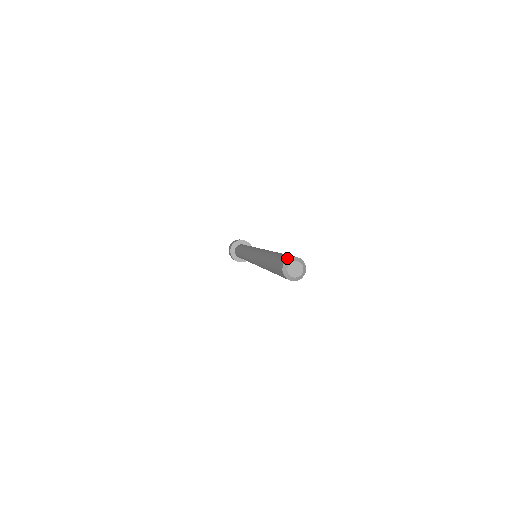
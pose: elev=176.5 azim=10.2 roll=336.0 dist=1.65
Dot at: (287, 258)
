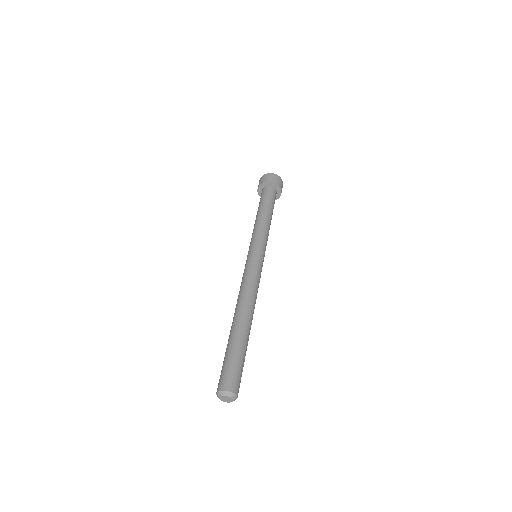
Dot at: (217, 390)
